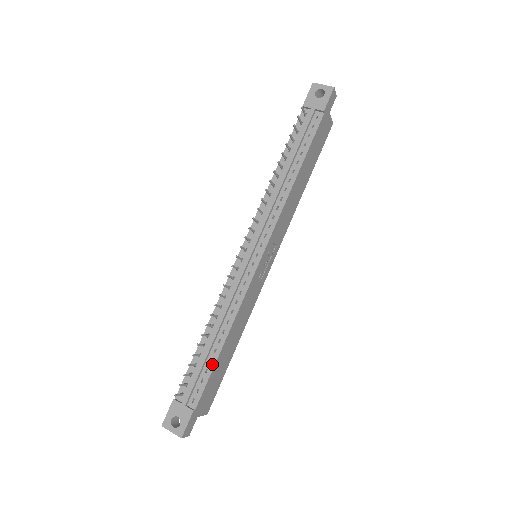
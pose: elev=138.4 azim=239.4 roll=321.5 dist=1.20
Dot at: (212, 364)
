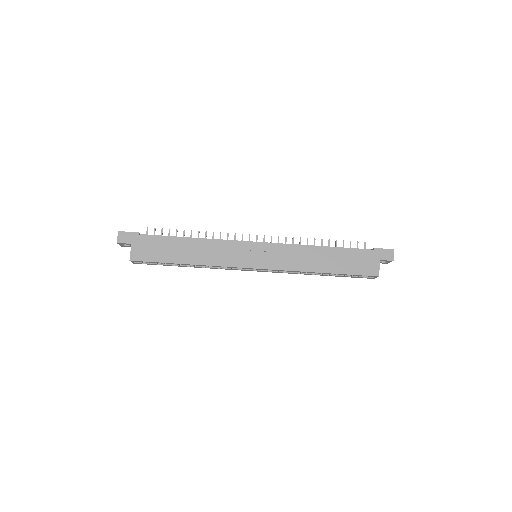
Dot at: (173, 237)
